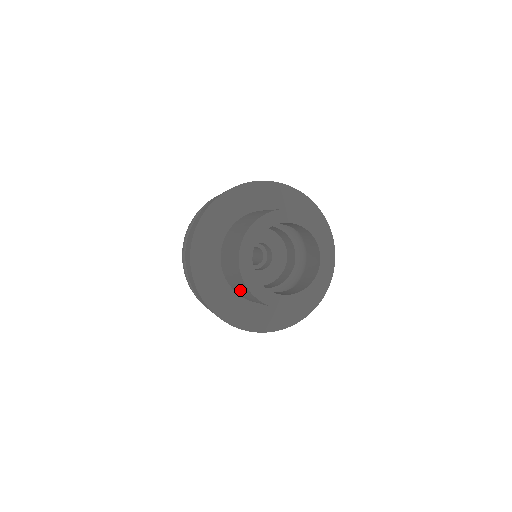
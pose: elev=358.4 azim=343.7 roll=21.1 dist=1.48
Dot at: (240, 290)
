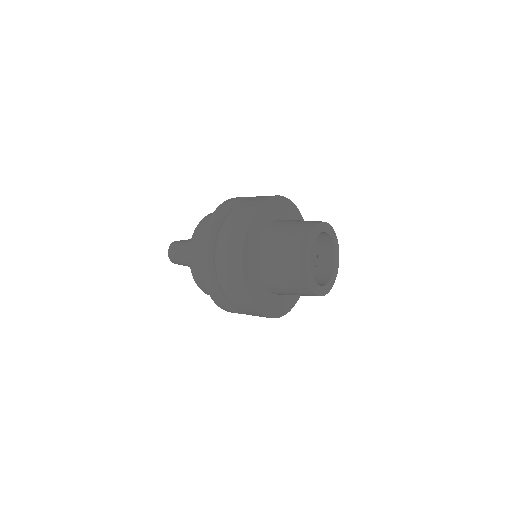
Dot at: (292, 294)
